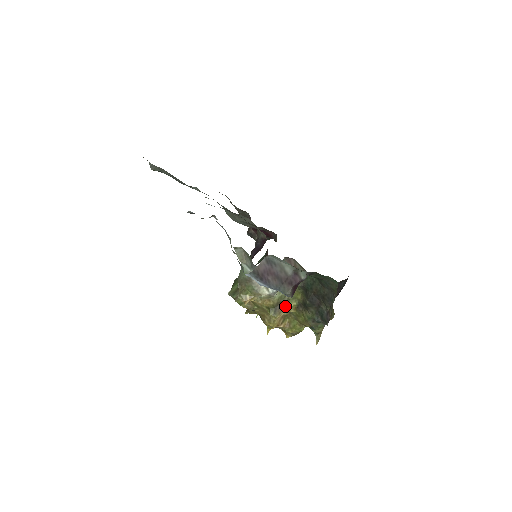
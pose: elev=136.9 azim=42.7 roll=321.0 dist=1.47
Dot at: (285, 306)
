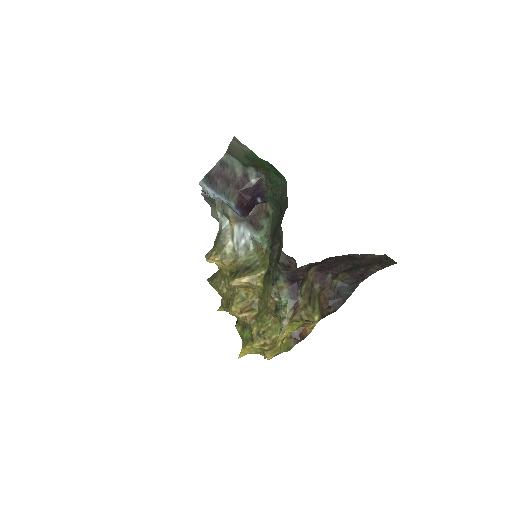
Dot at: (250, 272)
